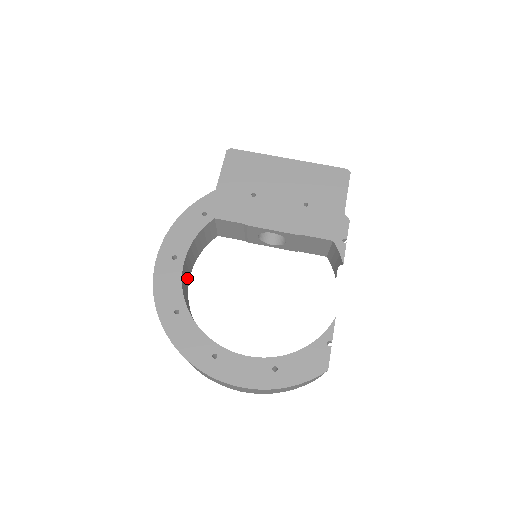
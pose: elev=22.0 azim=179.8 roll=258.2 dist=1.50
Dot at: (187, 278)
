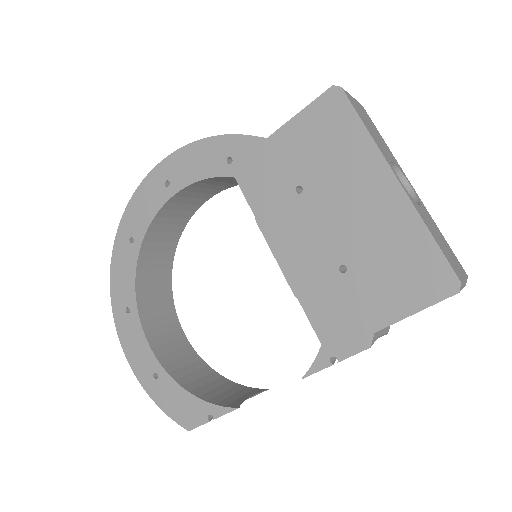
Dot at: (192, 205)
